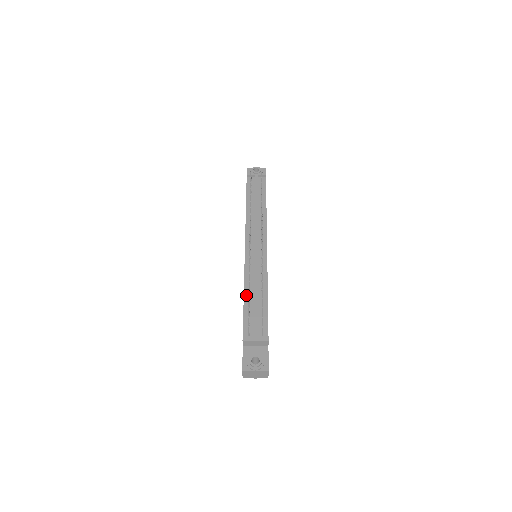
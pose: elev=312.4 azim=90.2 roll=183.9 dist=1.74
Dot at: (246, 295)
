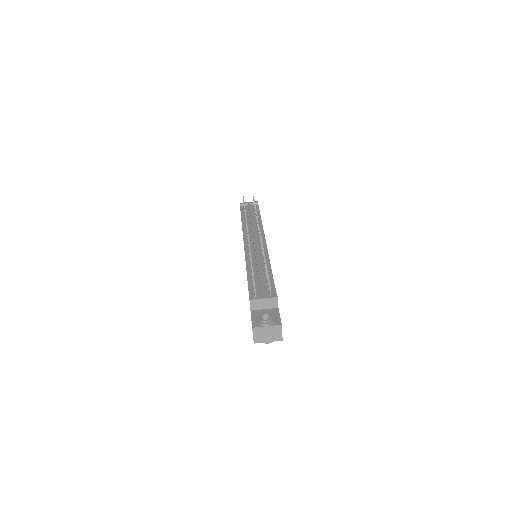
Dot at: (249, 272)
